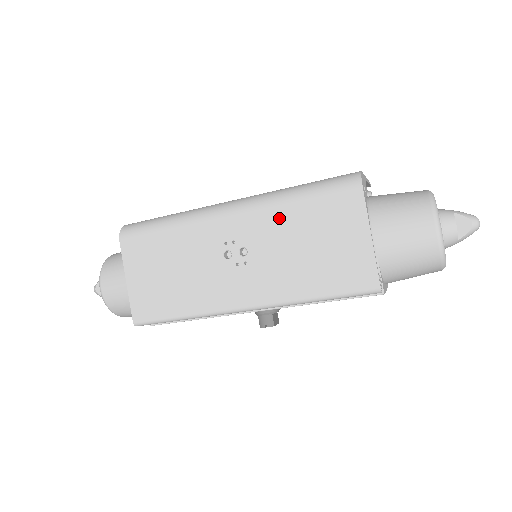
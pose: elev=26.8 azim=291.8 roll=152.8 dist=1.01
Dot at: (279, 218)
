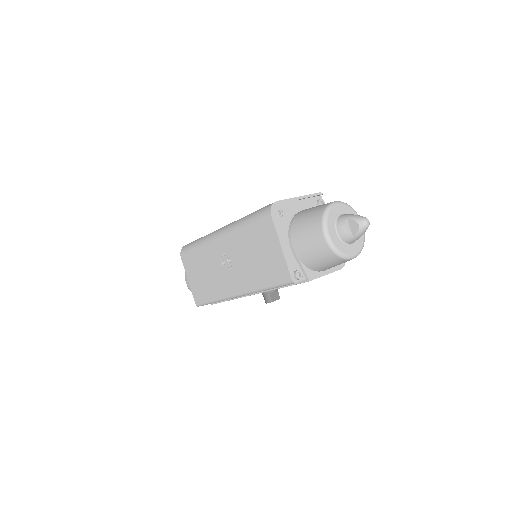
Dot at: (239, 238)
